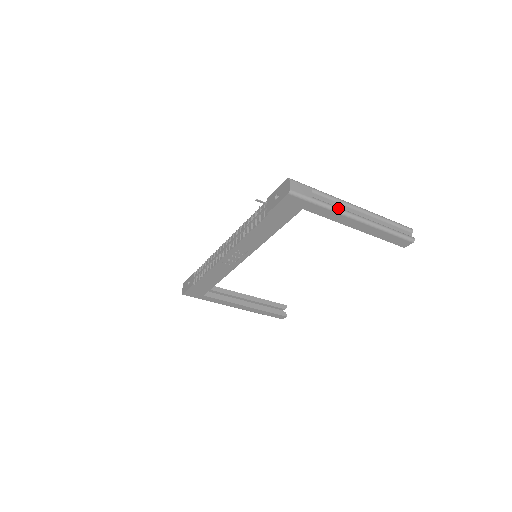
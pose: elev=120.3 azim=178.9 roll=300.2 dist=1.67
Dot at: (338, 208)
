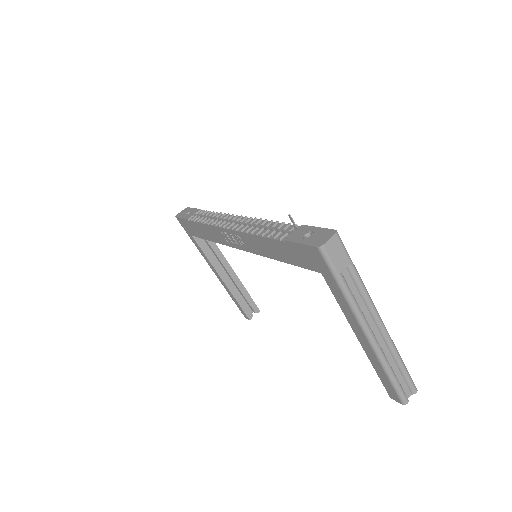
Dot at: (358, 308)
